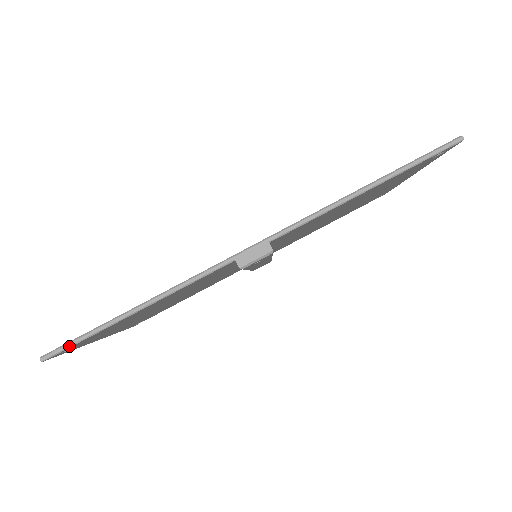
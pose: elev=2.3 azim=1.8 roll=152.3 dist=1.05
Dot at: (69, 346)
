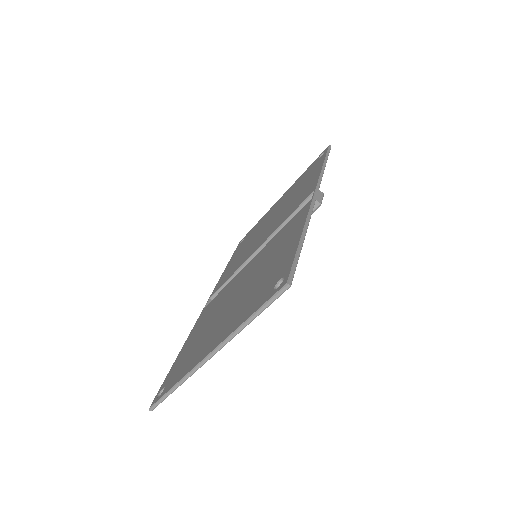
Dot at: (295, 268)
